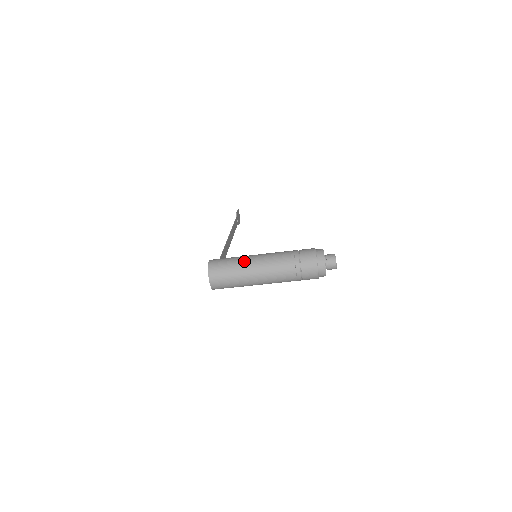
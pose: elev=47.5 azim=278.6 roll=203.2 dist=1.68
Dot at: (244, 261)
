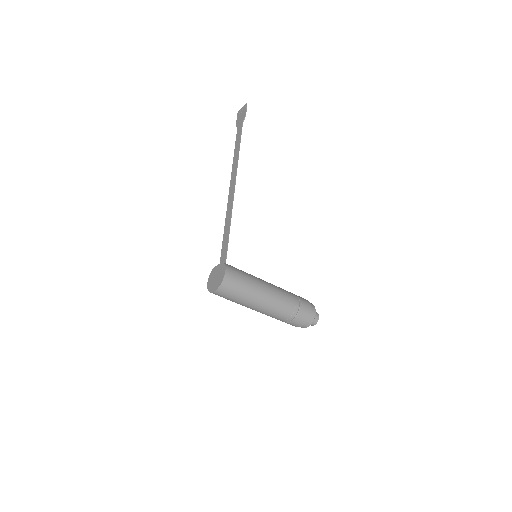
Dot at: (255, 293)
